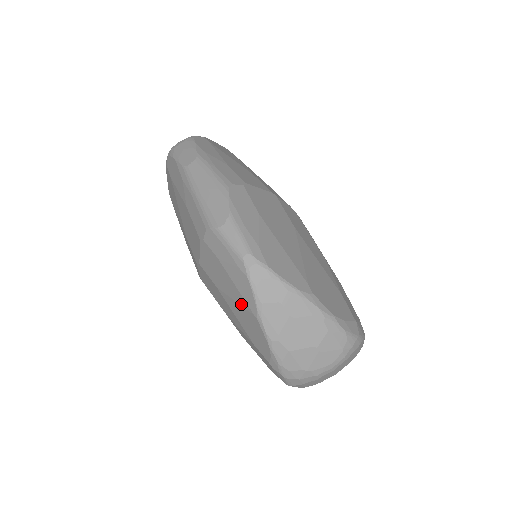
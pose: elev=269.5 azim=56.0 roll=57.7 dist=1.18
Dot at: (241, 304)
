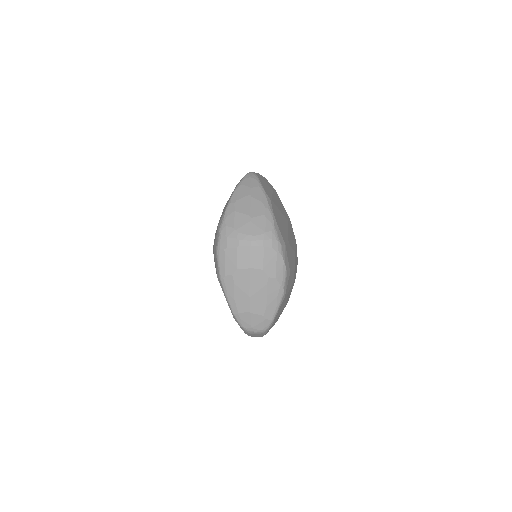
Dot at: occluded
